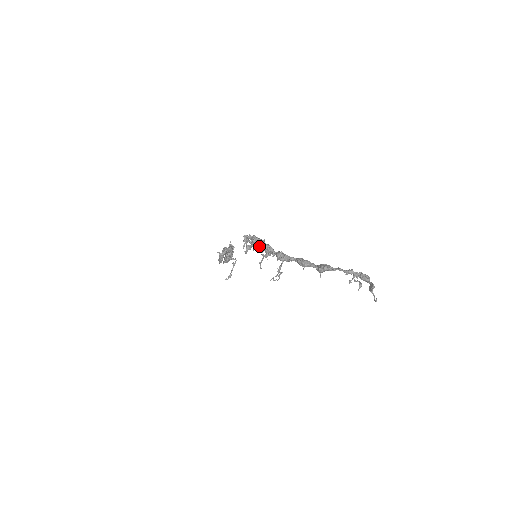
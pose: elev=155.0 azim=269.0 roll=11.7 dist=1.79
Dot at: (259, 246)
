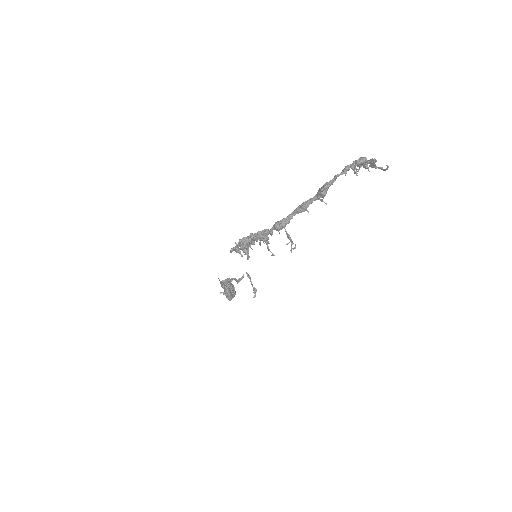
Dot at: (251, 244)
